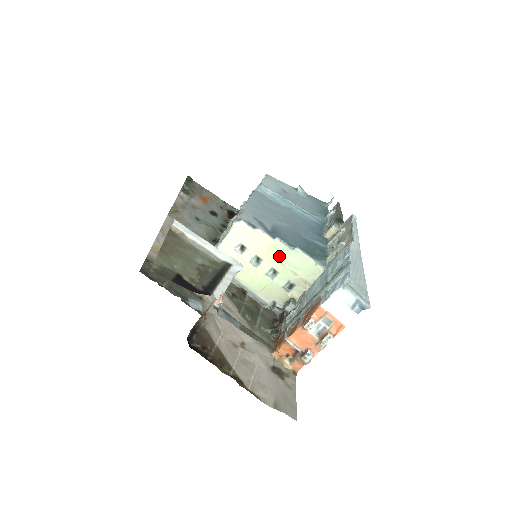
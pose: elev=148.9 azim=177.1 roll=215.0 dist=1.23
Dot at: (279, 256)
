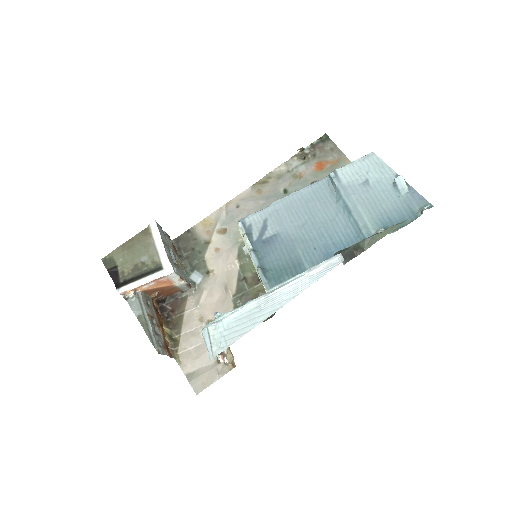
Dot at: occluded
